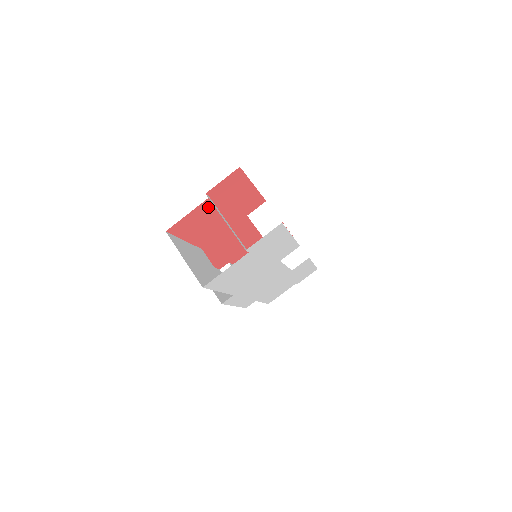
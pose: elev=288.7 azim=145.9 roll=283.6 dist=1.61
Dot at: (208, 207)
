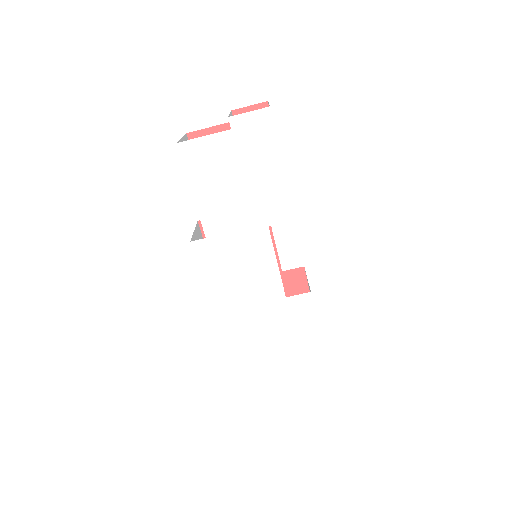
Dot at: occluded
